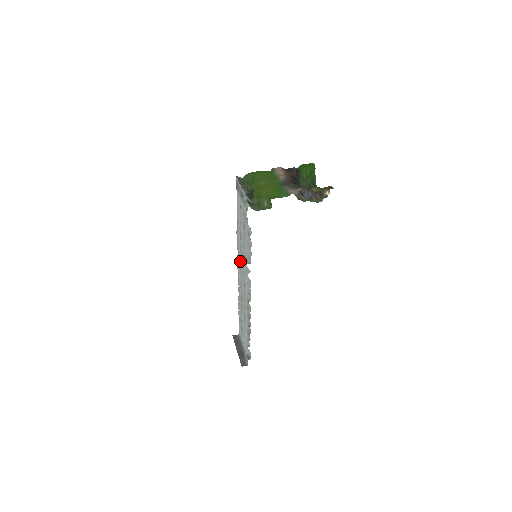
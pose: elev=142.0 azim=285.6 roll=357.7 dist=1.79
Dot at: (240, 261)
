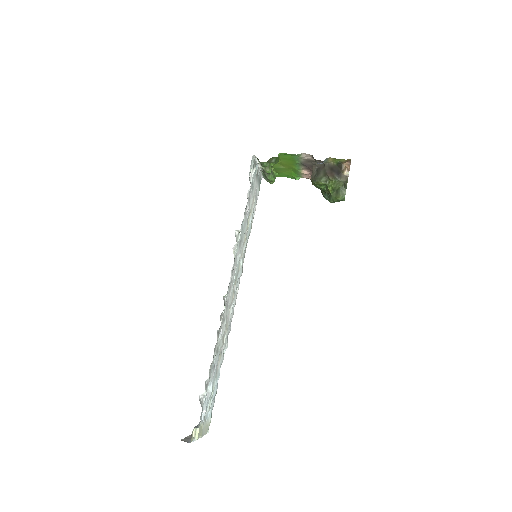
Dot at: (239, 271)
